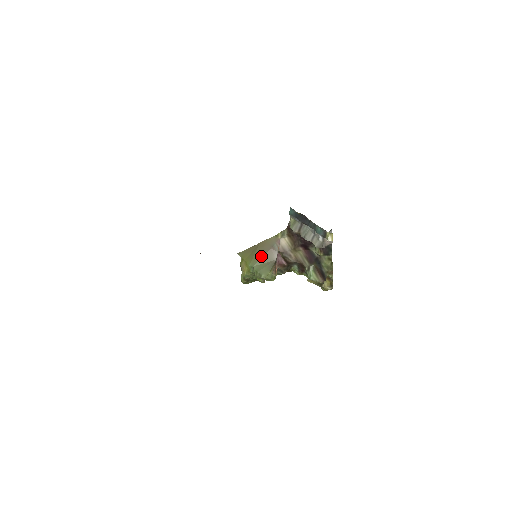
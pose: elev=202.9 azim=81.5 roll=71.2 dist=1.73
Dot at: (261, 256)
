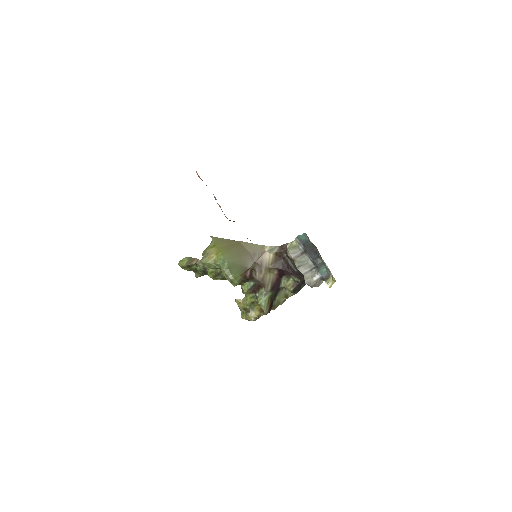
Dot at: (239, 255)
